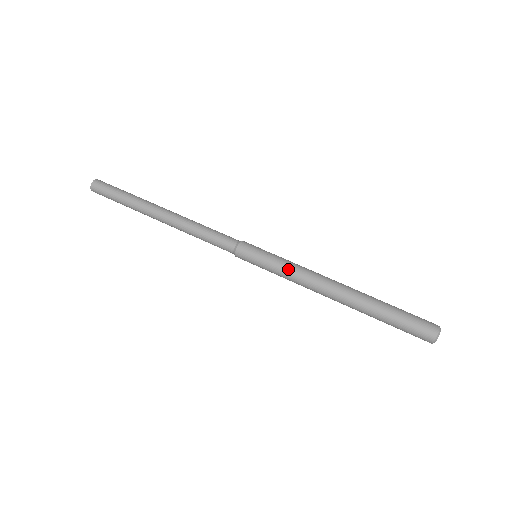
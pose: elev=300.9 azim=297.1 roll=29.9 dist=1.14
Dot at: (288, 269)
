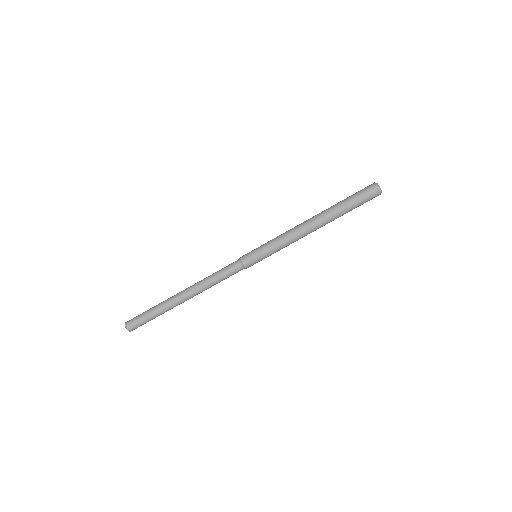
Dot at: (282, 247)
